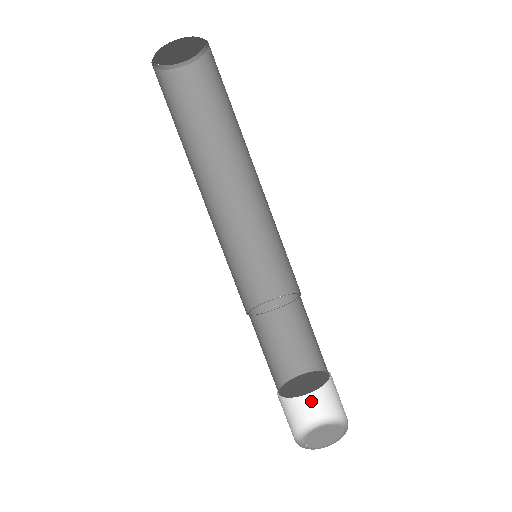
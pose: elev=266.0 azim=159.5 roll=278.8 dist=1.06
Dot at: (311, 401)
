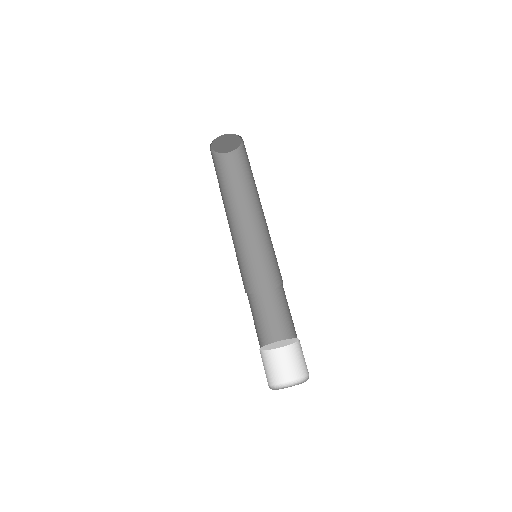
Dot at: (272, 372)
